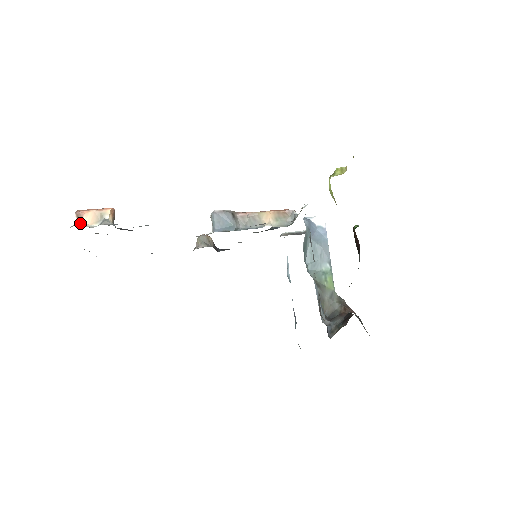
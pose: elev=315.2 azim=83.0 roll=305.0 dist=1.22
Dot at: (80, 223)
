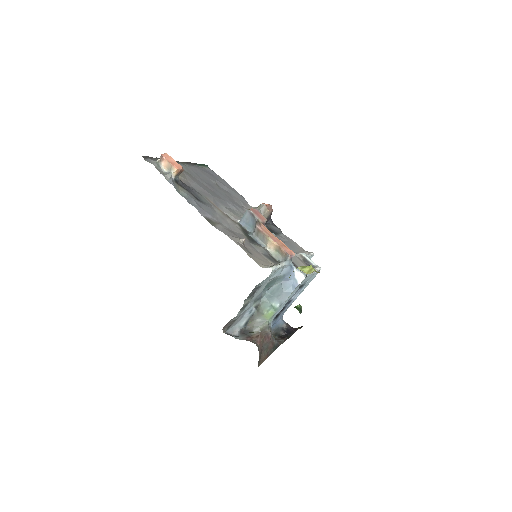
Dot at: (159, 163)
